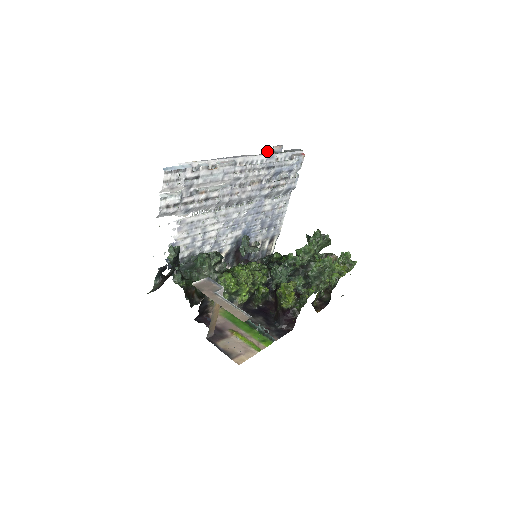
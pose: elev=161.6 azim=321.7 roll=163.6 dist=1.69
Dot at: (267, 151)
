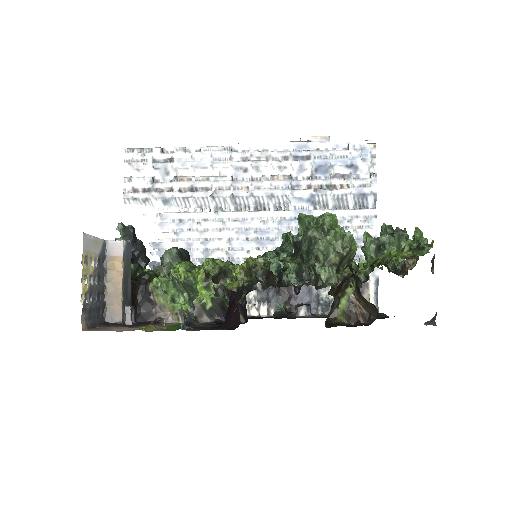
Dot at: (297, 142)
